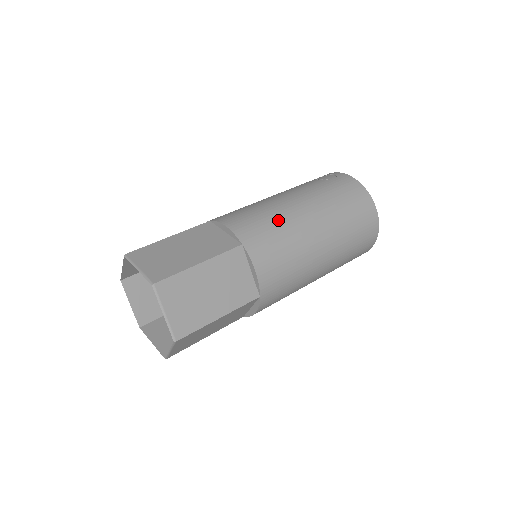
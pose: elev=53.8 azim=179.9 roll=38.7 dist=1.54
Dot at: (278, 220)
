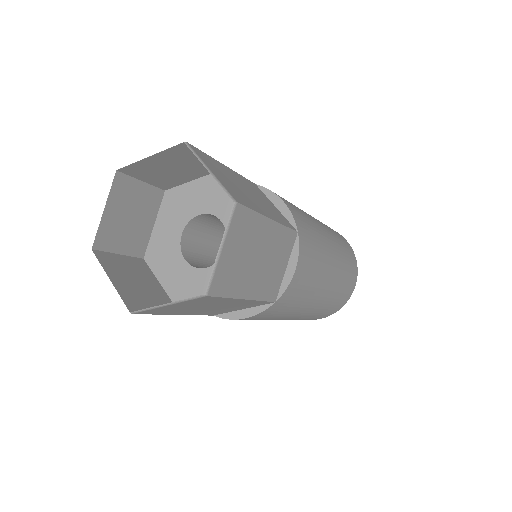
Dot at: (317, 234)
